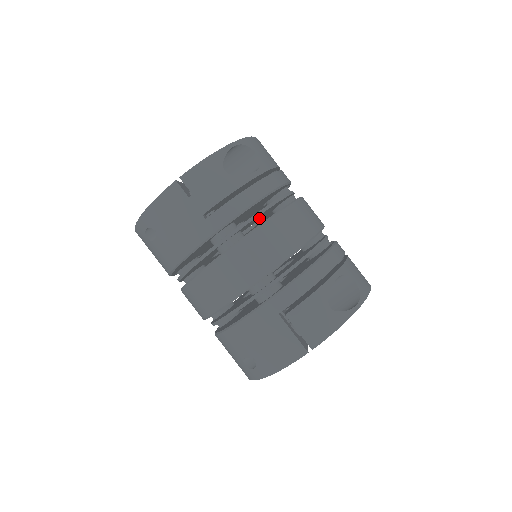
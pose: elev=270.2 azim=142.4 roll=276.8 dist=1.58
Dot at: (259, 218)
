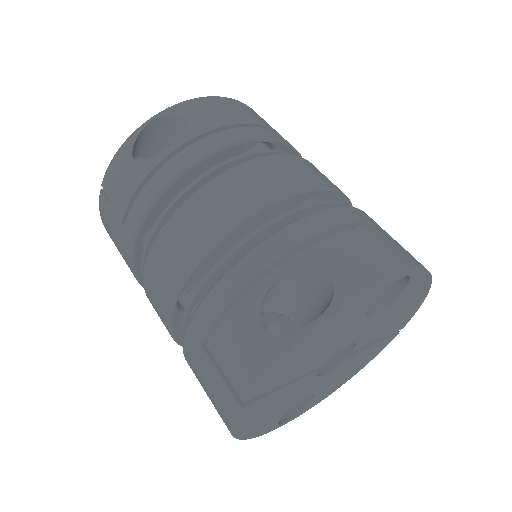
Dot at: occluded
